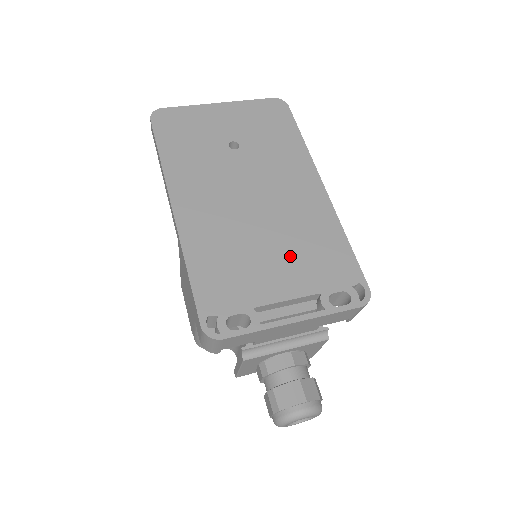
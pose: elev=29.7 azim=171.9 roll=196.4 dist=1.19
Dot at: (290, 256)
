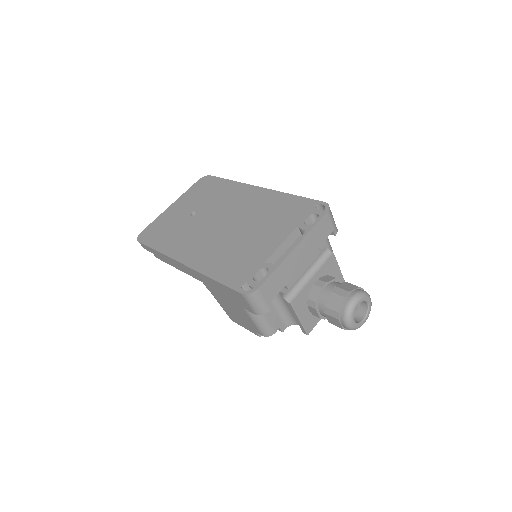
Dot at: (266, 227)
